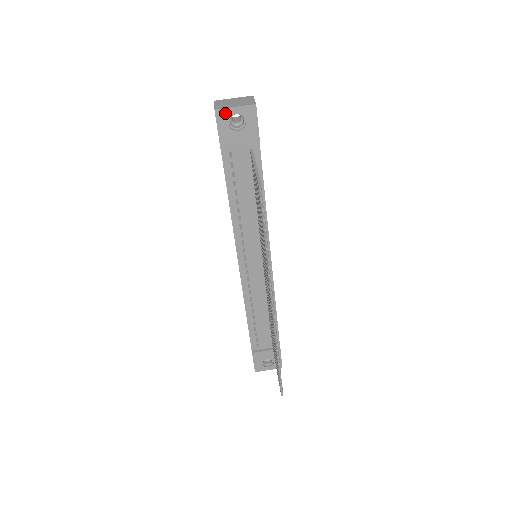
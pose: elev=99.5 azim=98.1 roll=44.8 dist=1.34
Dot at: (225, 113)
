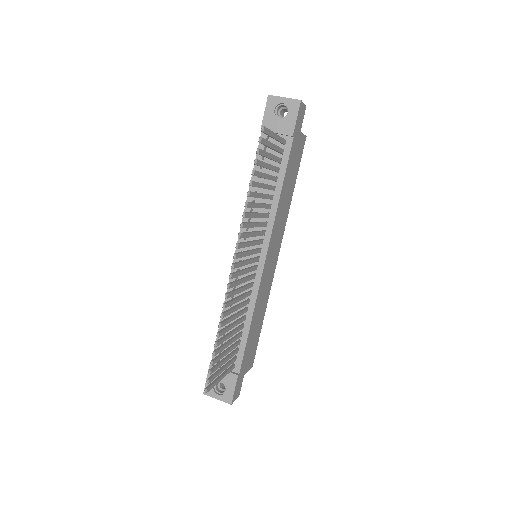
Dot at: (275, 100)
